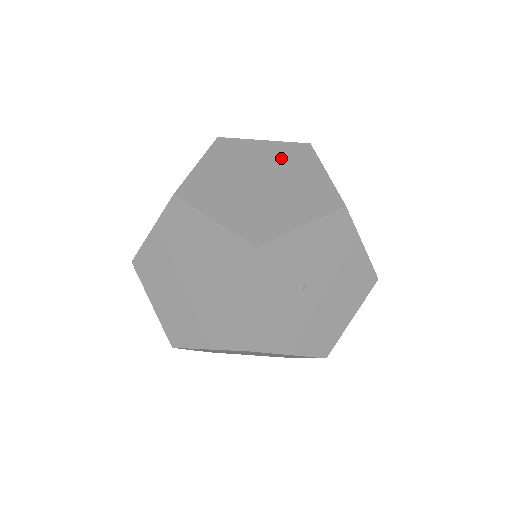
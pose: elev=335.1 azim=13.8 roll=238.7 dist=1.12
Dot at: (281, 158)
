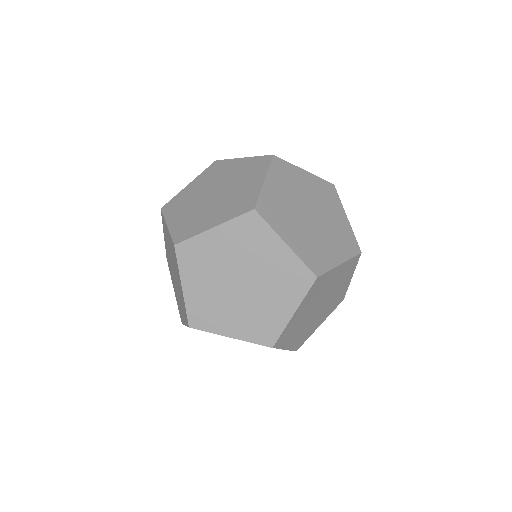
Dot at: (278, 273)
